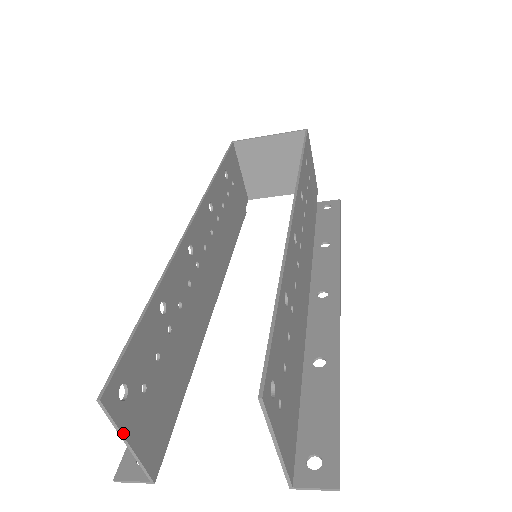
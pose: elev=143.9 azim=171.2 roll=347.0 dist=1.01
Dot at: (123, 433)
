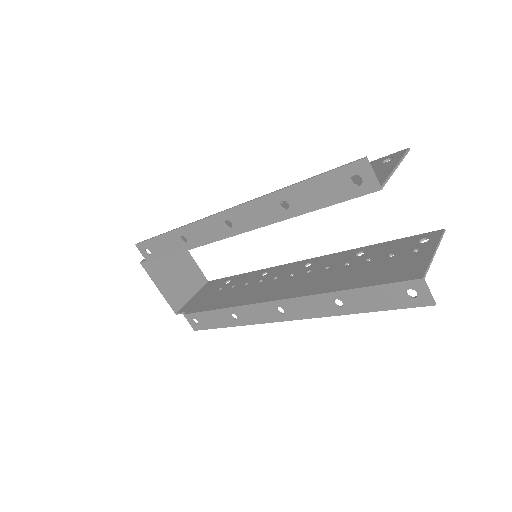
Dot at: (399, 163)
